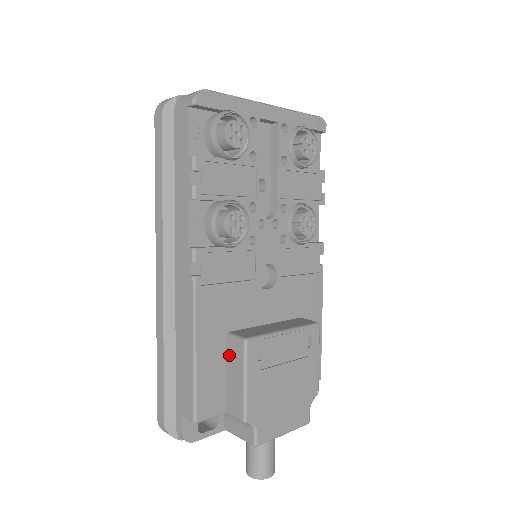
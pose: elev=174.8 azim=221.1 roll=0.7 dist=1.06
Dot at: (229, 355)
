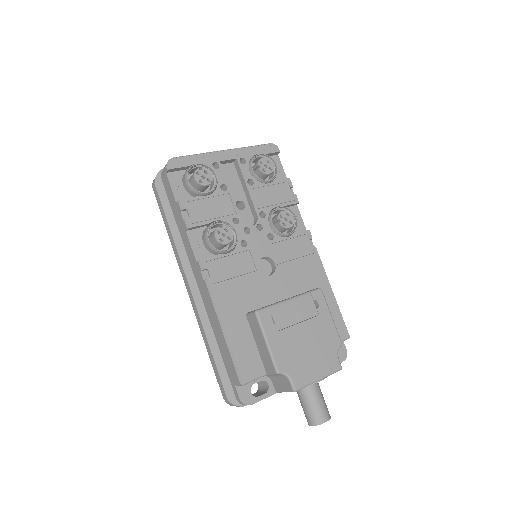
Dot at: (252, 329)
